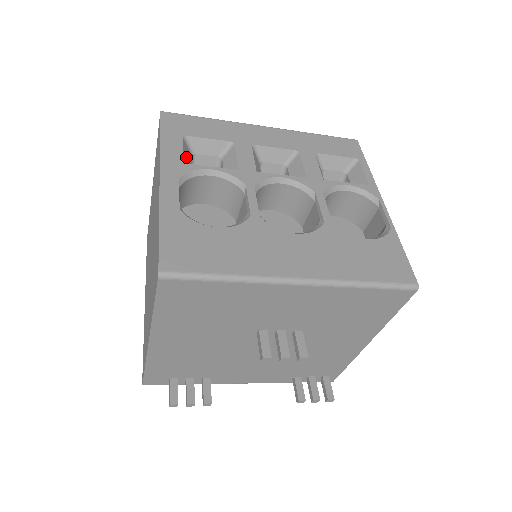
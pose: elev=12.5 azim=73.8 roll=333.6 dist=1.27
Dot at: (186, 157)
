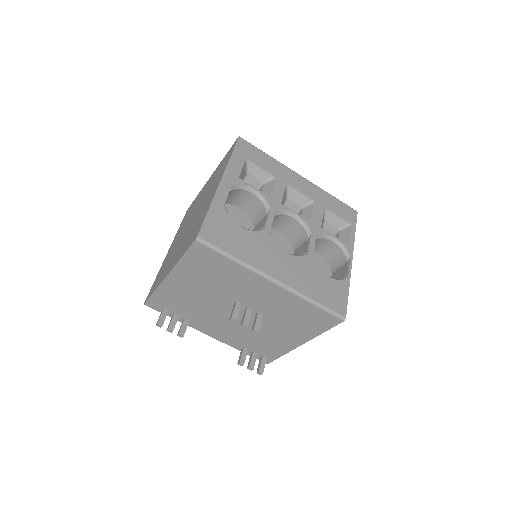
Dot at: (242, 174)
